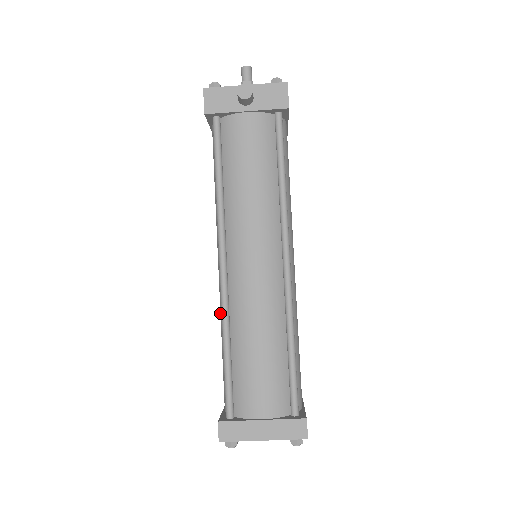
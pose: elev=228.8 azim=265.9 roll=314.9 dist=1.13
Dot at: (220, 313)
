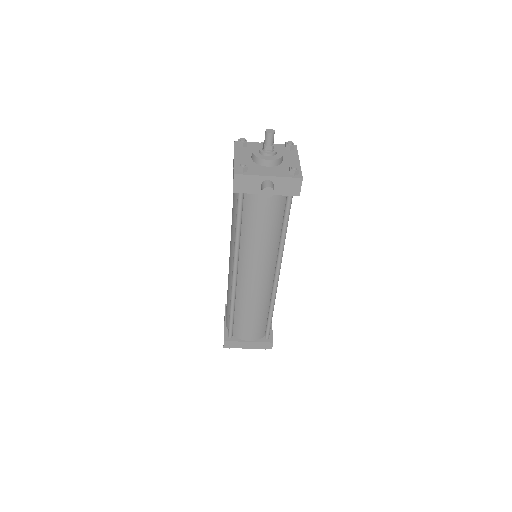
Dot at: (228, 285)
